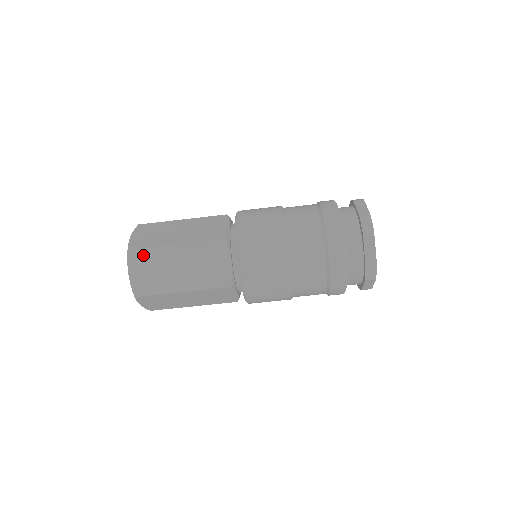
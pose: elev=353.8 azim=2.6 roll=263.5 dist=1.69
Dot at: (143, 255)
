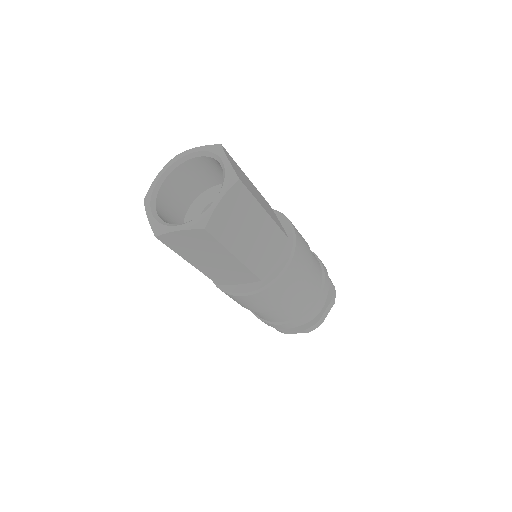
Dot at: (243, 195)
